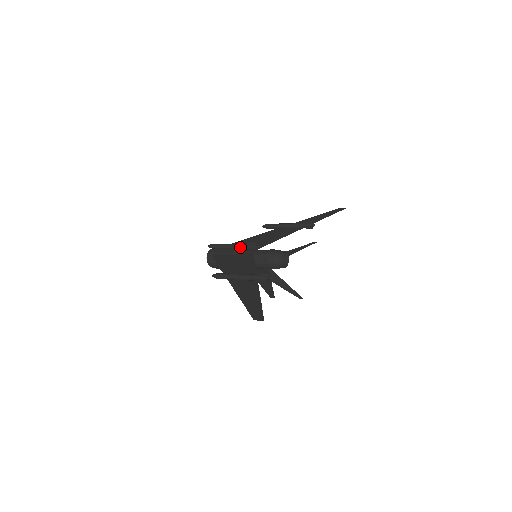
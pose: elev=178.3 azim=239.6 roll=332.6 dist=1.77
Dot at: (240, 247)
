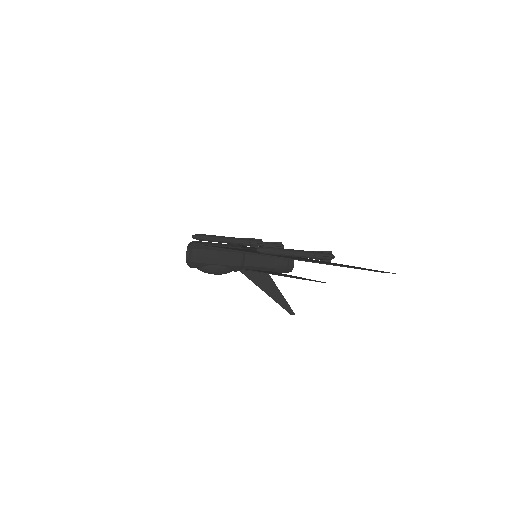
Dot at: (242, 241)
